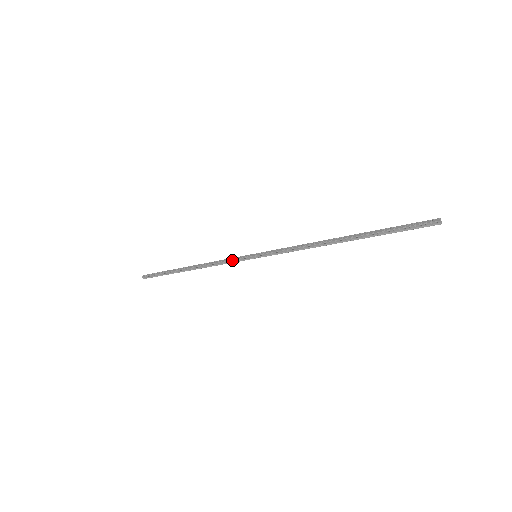
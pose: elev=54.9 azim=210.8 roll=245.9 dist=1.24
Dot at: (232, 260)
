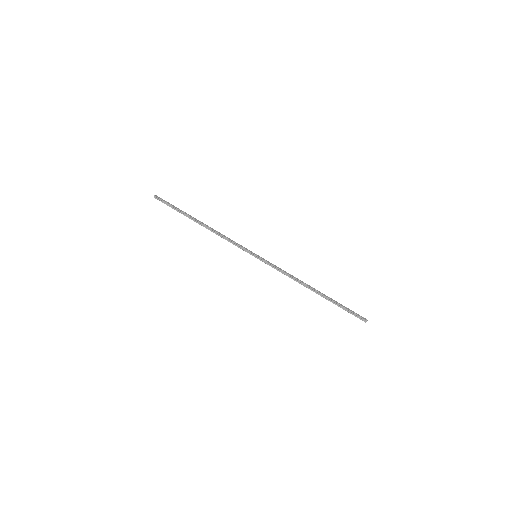
Dot at: (239, 245)
